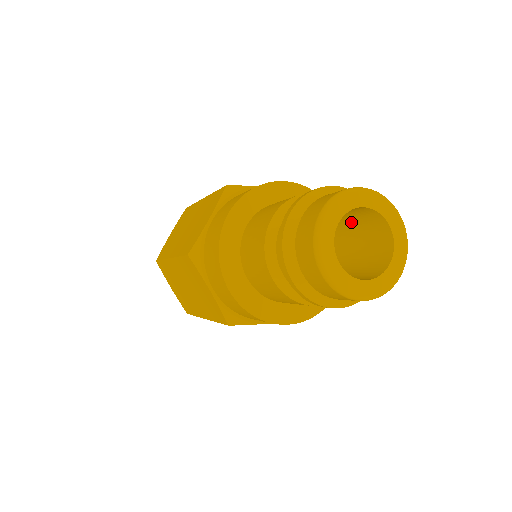
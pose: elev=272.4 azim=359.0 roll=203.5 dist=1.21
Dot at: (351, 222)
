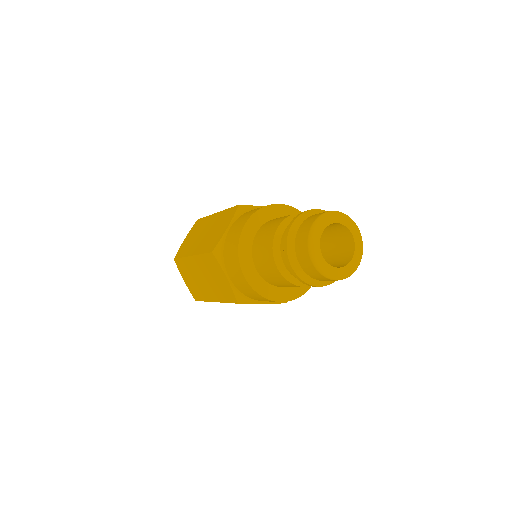
Dot at: (334, 252)
